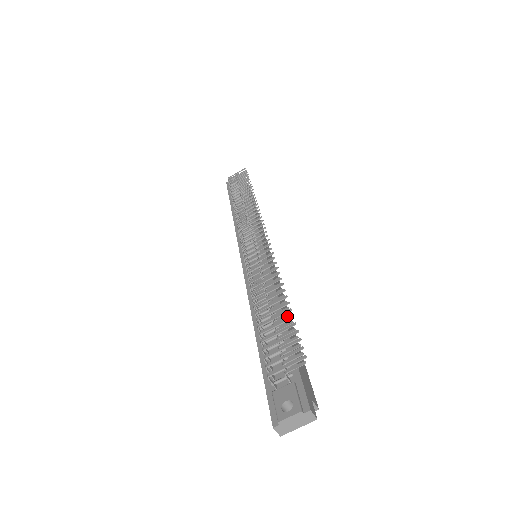
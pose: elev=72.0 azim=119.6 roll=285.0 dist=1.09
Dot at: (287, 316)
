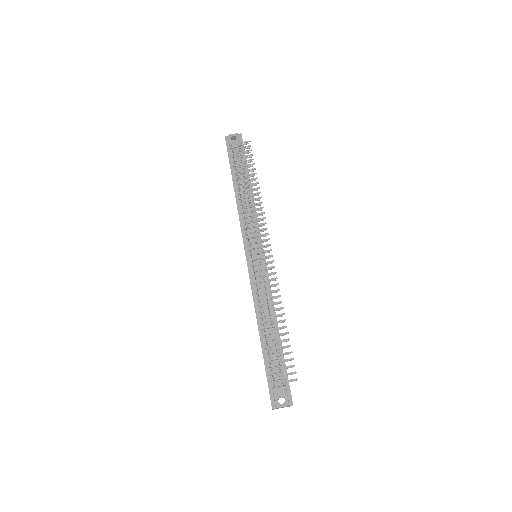
Dot at: (285, 341)
